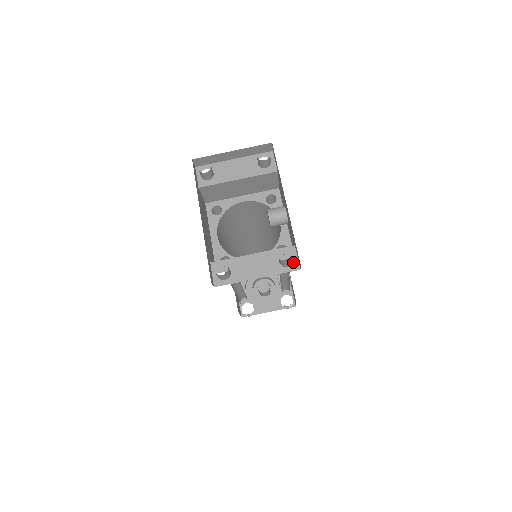
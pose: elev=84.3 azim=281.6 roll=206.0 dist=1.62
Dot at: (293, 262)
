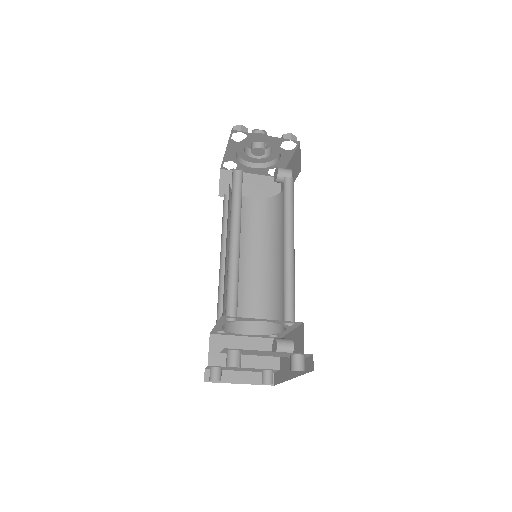
Dot at: occluded
